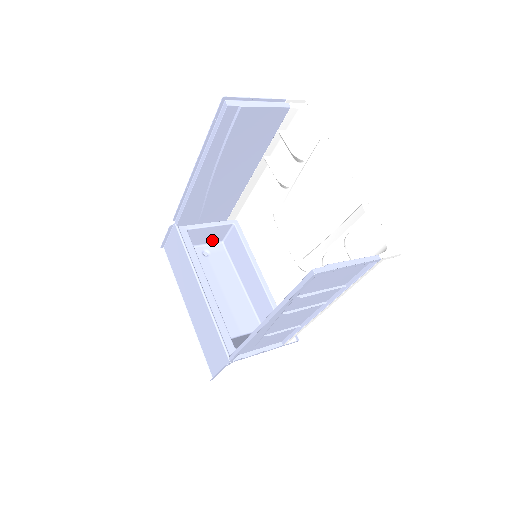
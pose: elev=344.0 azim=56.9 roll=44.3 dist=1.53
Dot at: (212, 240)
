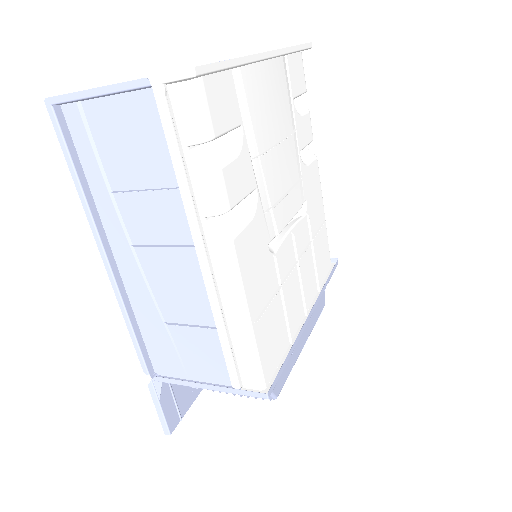
Dot at: occluded
